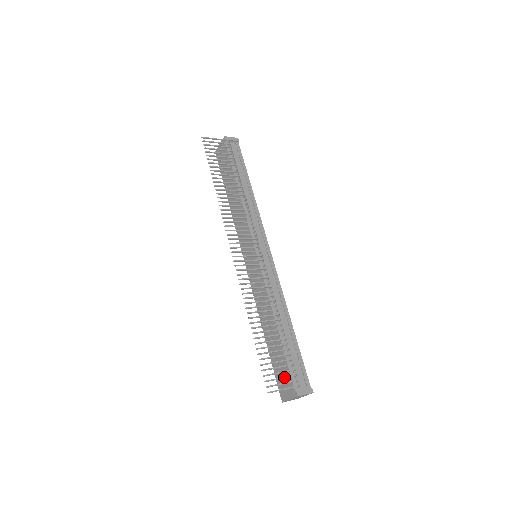
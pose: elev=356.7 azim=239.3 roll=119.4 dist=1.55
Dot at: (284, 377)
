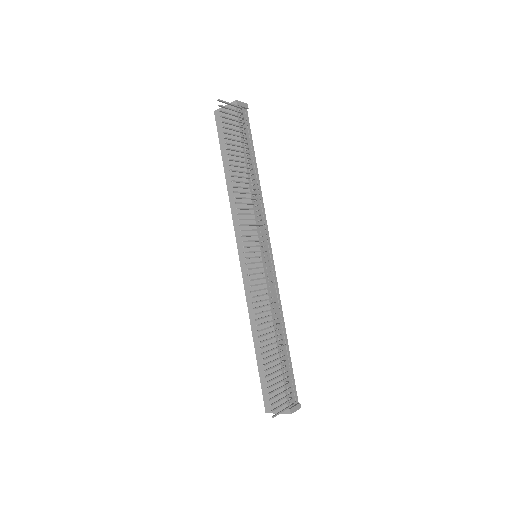
Dot at: (284, 398)
